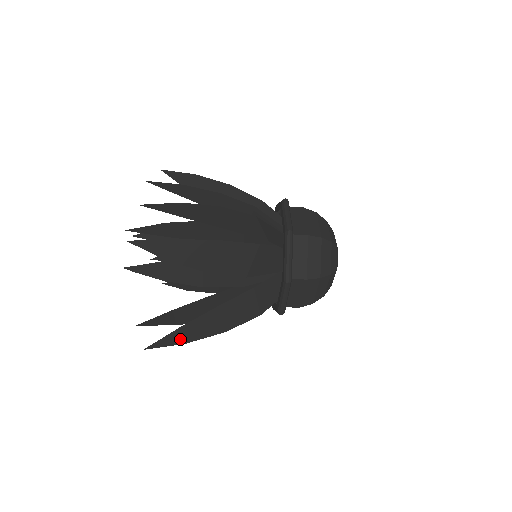
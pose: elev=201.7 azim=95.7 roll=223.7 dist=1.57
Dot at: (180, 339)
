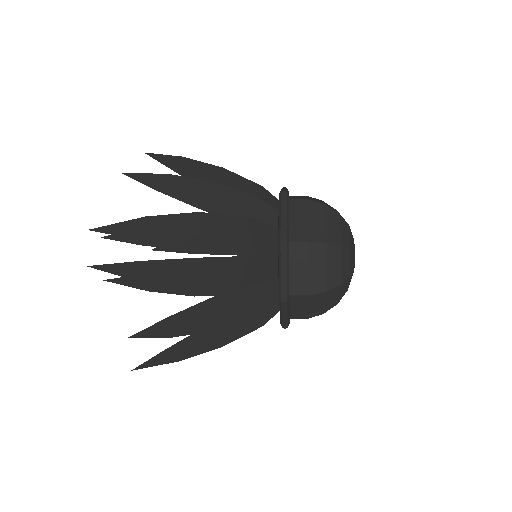
Dot at: (170, 358)
